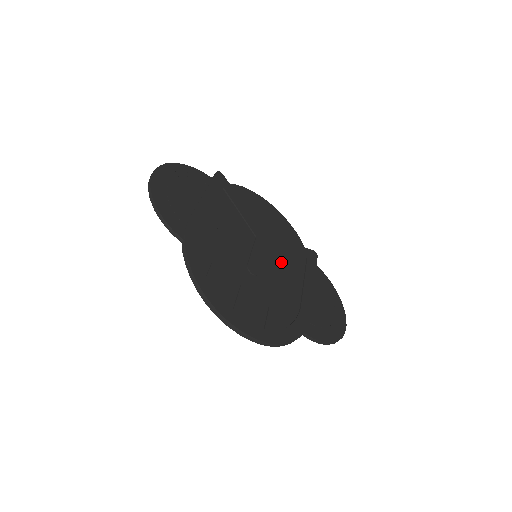
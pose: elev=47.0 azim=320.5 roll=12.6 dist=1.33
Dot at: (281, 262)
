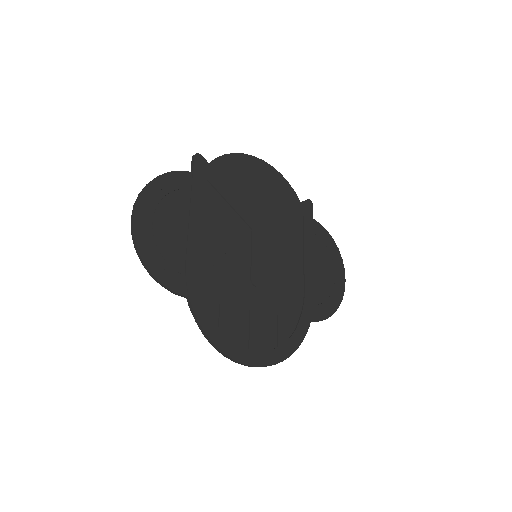
Dot at: (280, 245)
